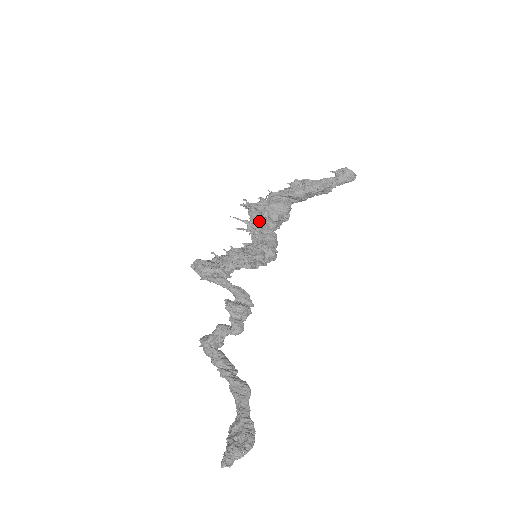
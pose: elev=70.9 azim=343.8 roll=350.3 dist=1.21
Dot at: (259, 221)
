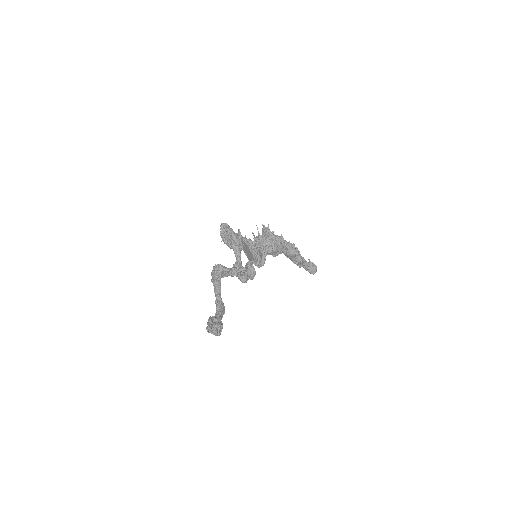
Dot at: (266, 242)
